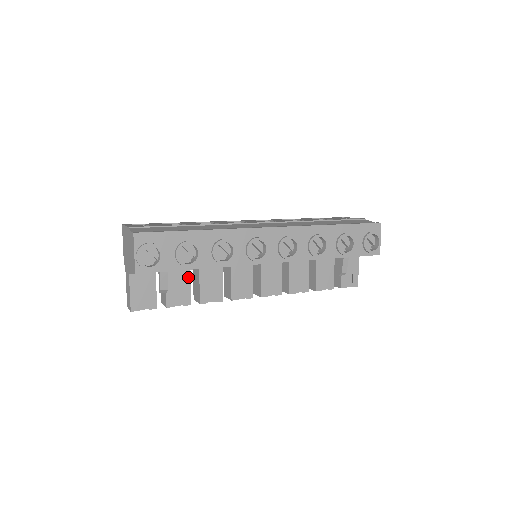
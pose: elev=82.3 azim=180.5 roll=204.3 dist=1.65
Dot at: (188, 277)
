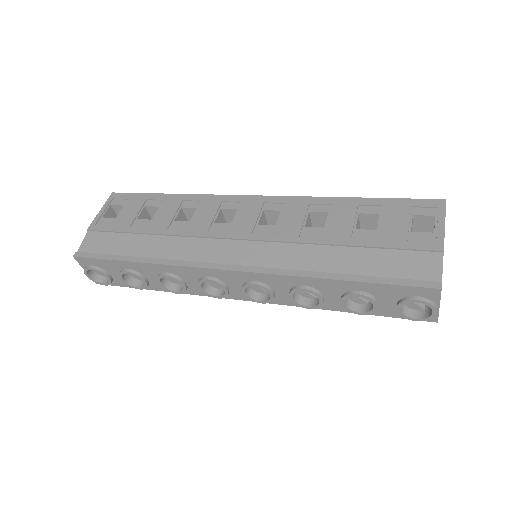
Dot at: occluded
